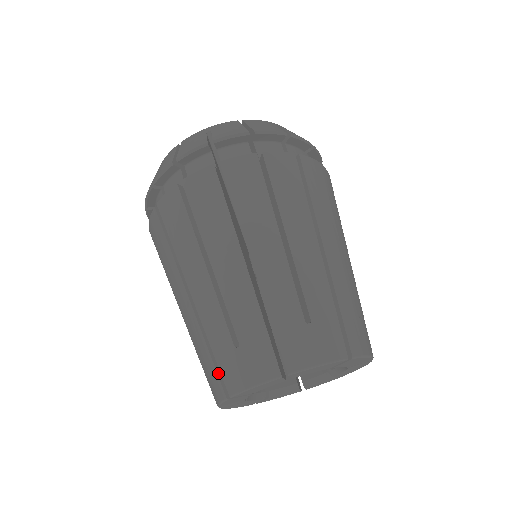
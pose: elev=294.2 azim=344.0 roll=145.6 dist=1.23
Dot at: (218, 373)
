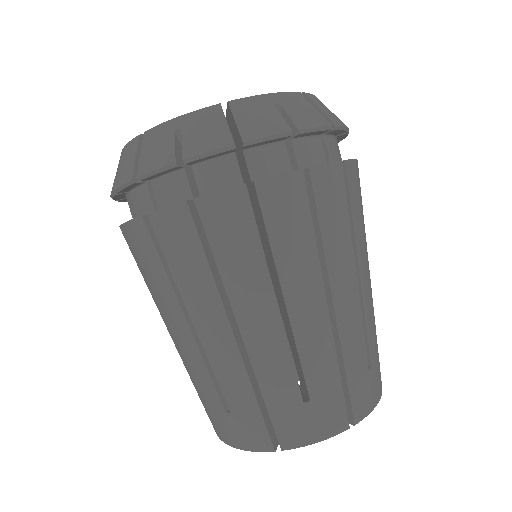
Dot at: occluded
